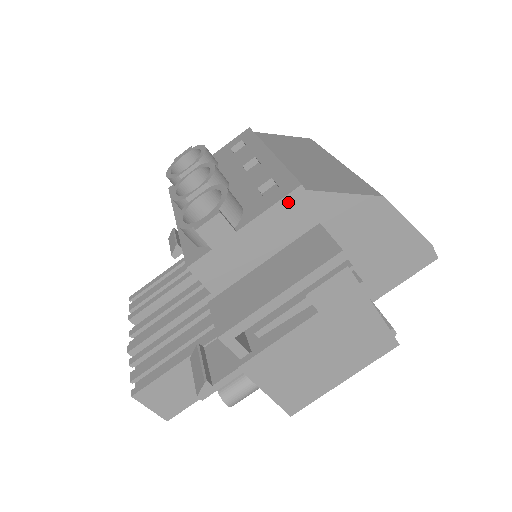
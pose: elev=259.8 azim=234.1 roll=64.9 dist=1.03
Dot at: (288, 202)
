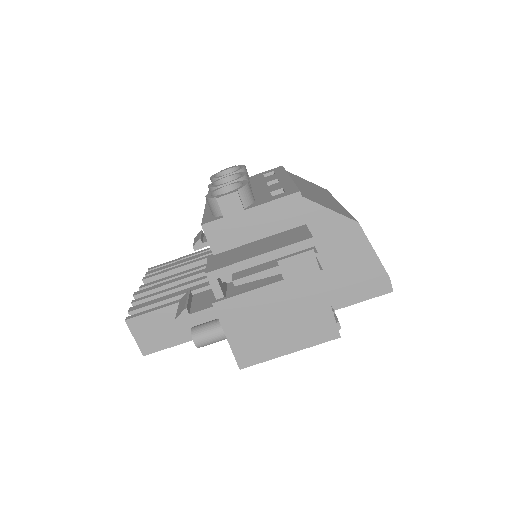
Dot at: (287, 201)
